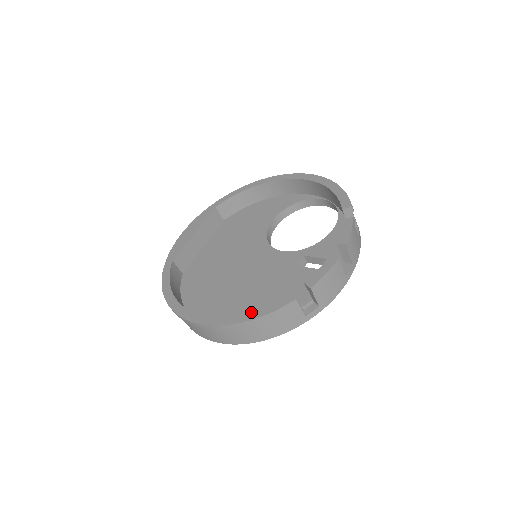
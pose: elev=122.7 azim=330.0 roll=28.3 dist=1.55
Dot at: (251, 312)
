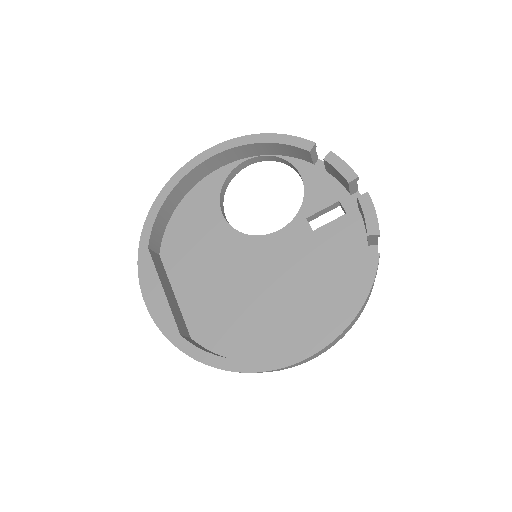
Dot at: (354, 298)
